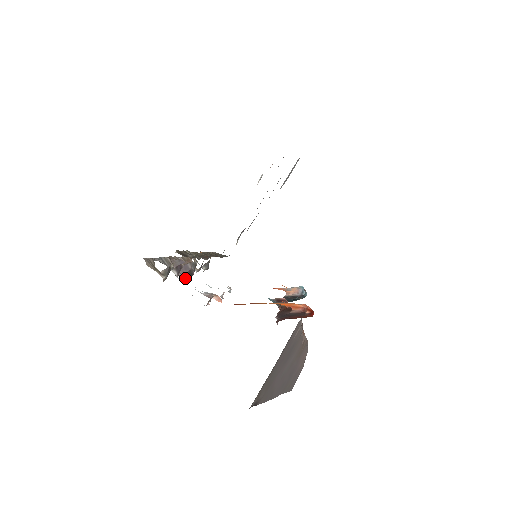
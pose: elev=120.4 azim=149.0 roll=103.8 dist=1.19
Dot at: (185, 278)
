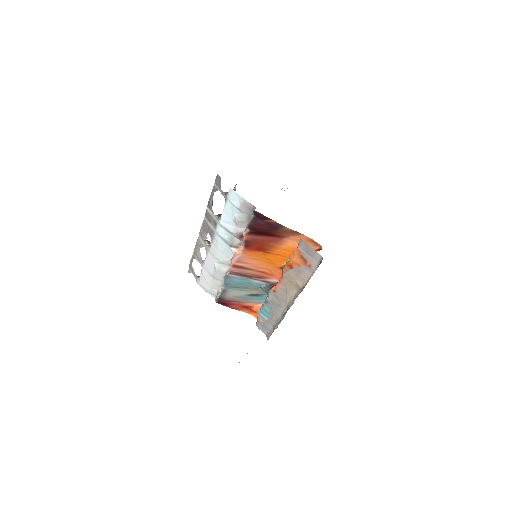
Dot at: (218, 230)
